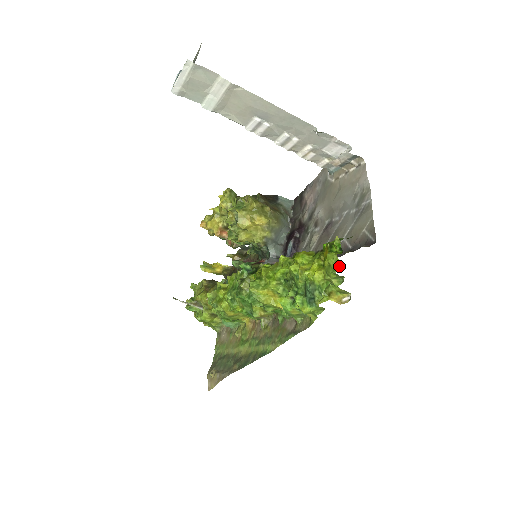
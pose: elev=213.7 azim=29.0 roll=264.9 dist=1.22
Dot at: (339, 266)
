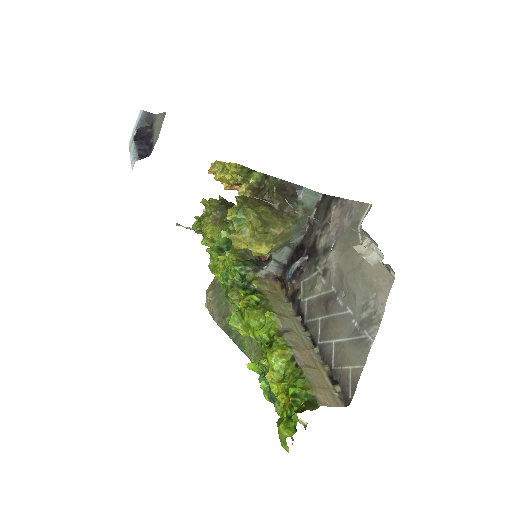
Dot at: (285, 447)
